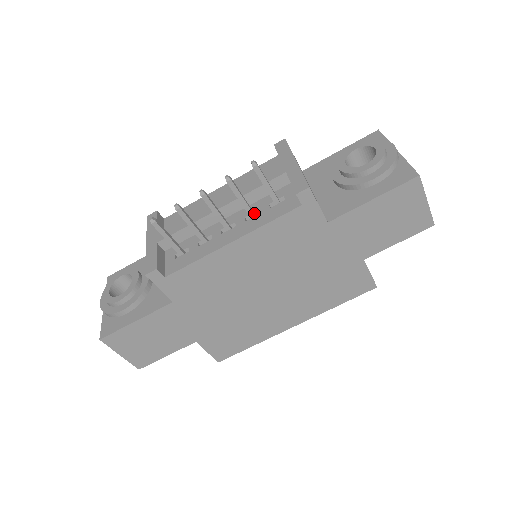
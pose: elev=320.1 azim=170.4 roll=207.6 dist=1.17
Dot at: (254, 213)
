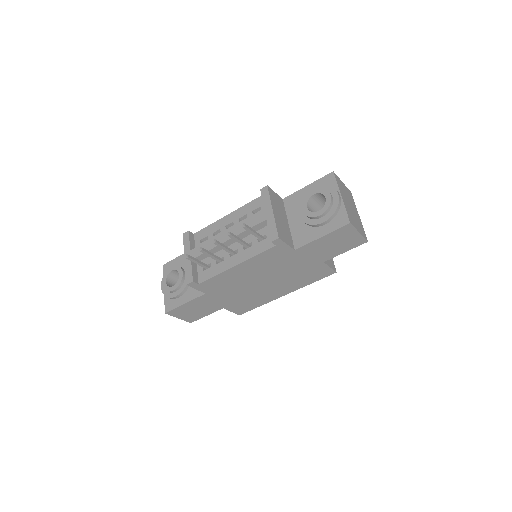
Dot at: (249, 245)
